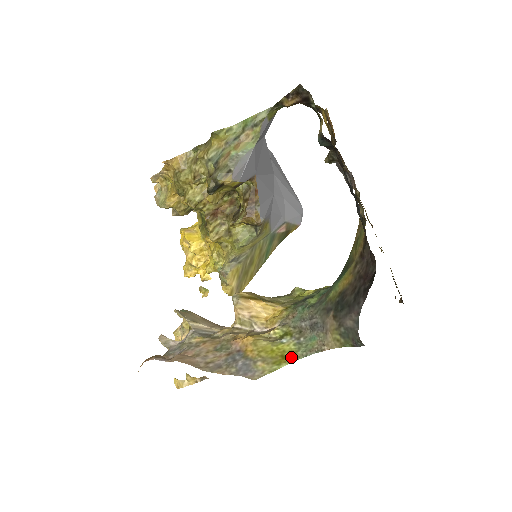
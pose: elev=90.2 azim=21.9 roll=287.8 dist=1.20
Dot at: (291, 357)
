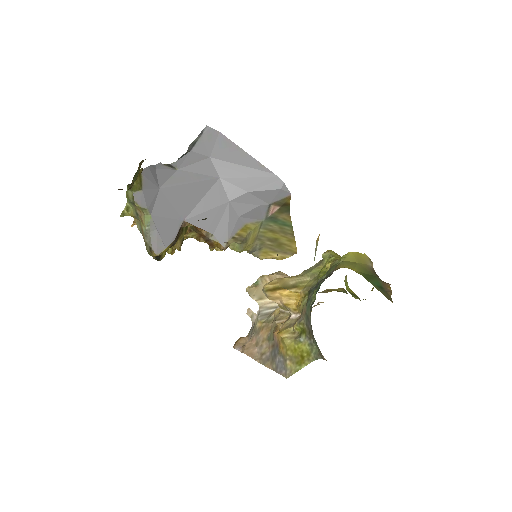
Dot at: (307, 358)
